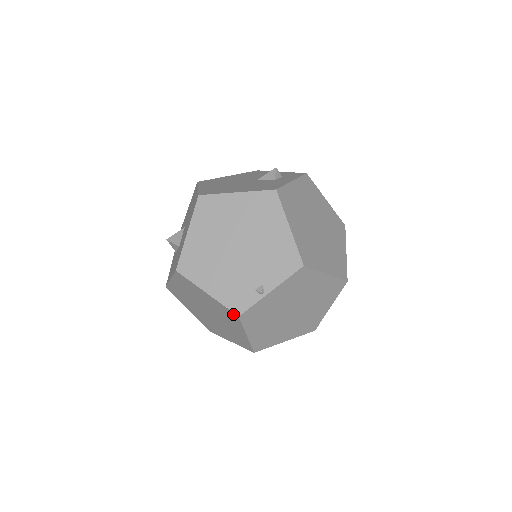
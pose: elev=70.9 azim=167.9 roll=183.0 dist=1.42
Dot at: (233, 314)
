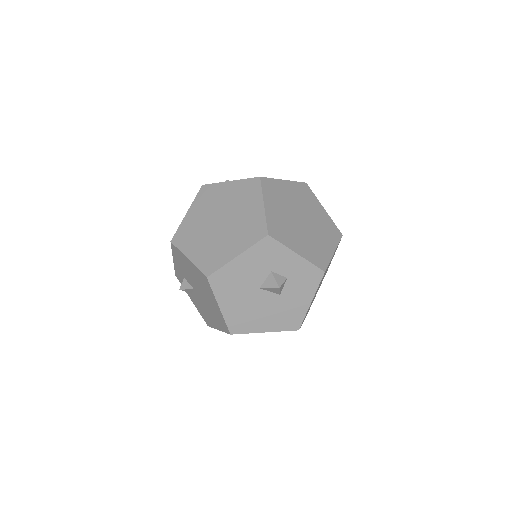
Dot at: occluded
